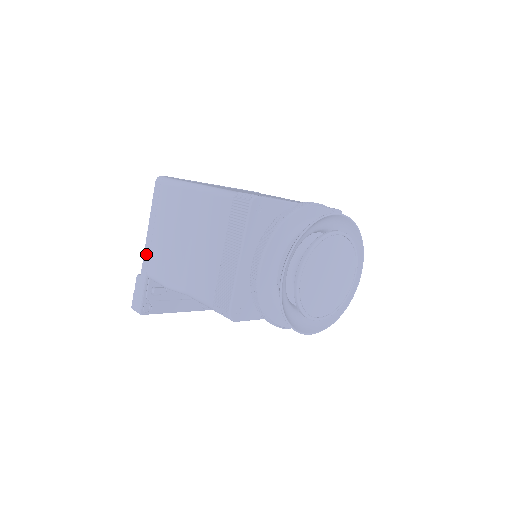
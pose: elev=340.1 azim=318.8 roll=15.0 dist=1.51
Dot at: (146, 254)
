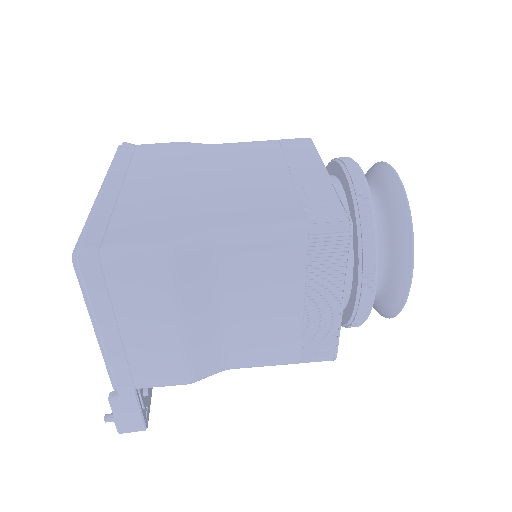
Dot at: (119, 369)
